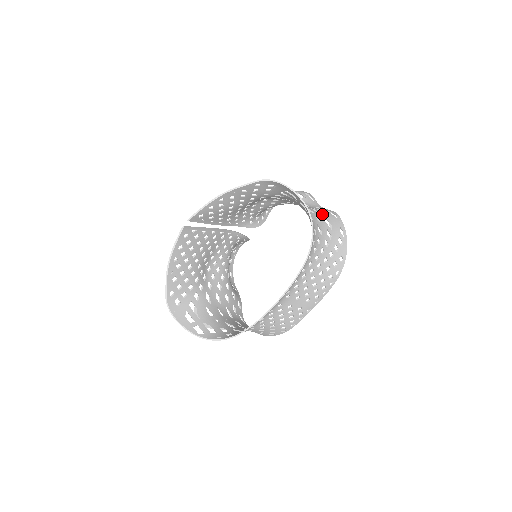
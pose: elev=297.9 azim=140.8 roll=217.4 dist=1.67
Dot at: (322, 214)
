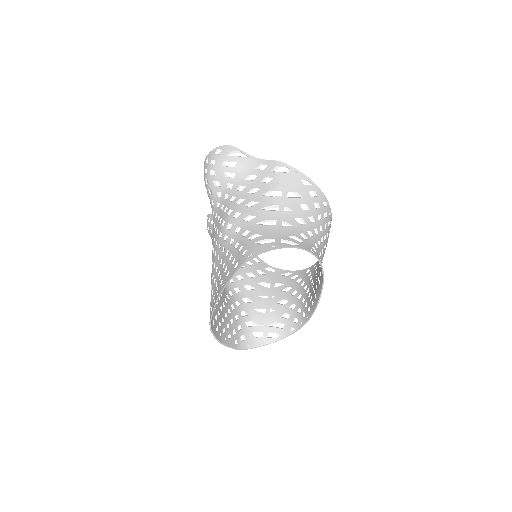
Dot at: occluded
